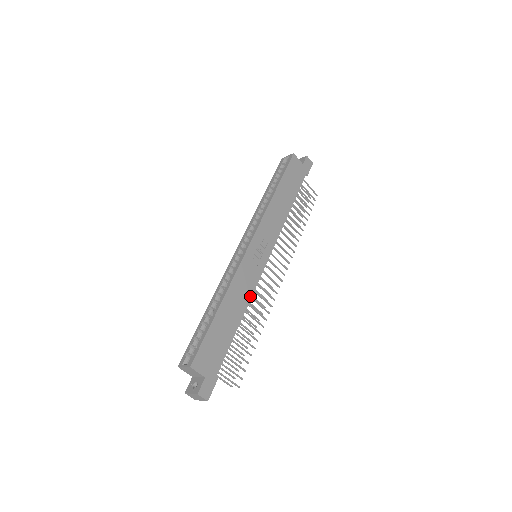
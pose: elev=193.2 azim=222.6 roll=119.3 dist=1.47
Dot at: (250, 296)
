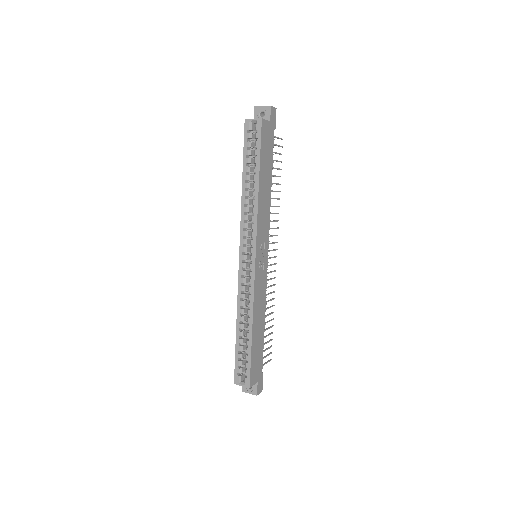
Dot at: (265, 299)
